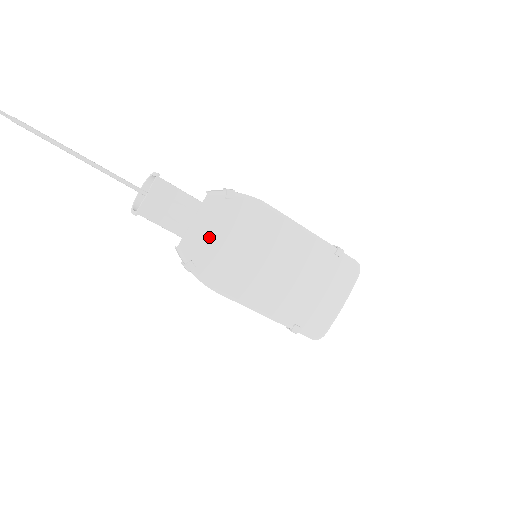
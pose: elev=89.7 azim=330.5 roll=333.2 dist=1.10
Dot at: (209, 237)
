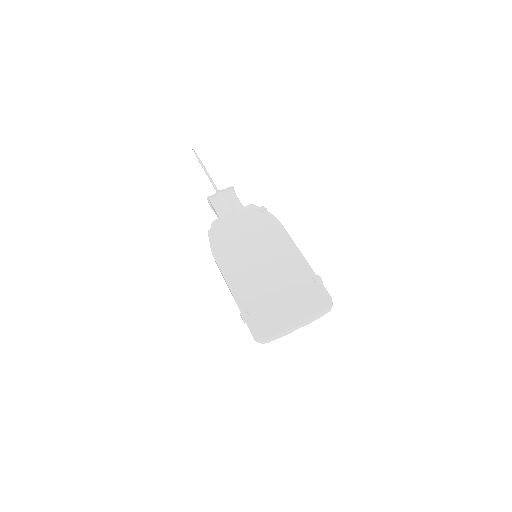
Dot at: (234, 224)
